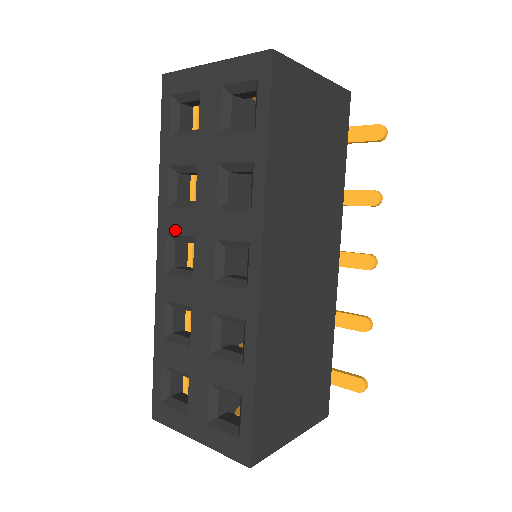
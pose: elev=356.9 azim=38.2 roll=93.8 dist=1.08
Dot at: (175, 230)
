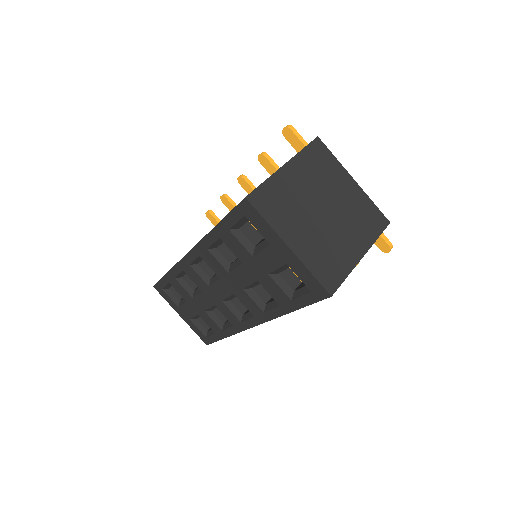
Dot at: (208, 262)
